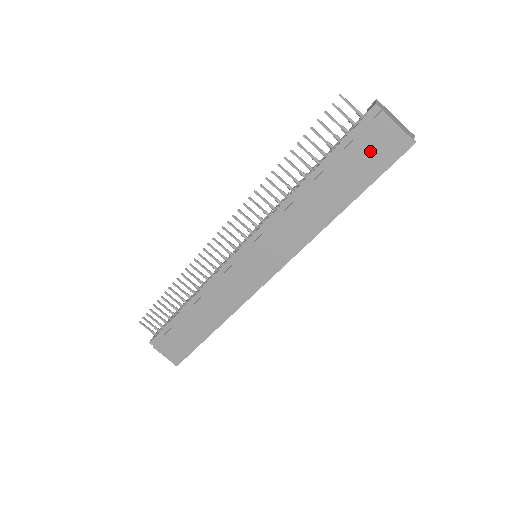
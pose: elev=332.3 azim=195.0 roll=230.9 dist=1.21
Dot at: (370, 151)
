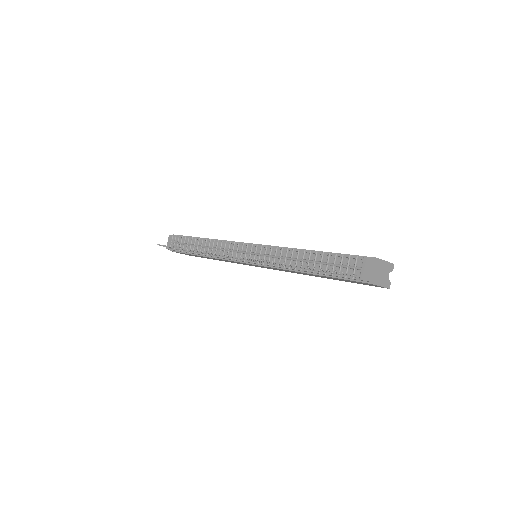
Dot at: (356, 282)
